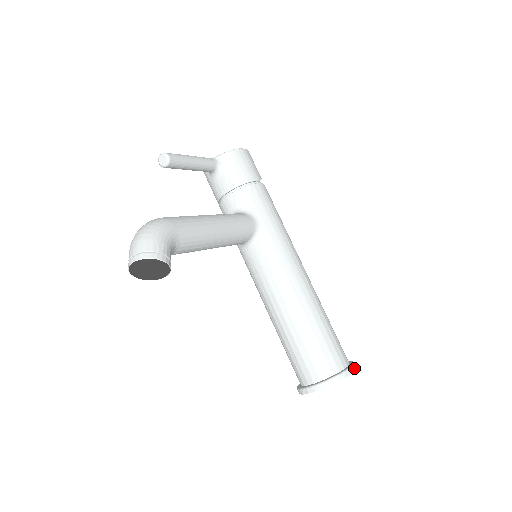
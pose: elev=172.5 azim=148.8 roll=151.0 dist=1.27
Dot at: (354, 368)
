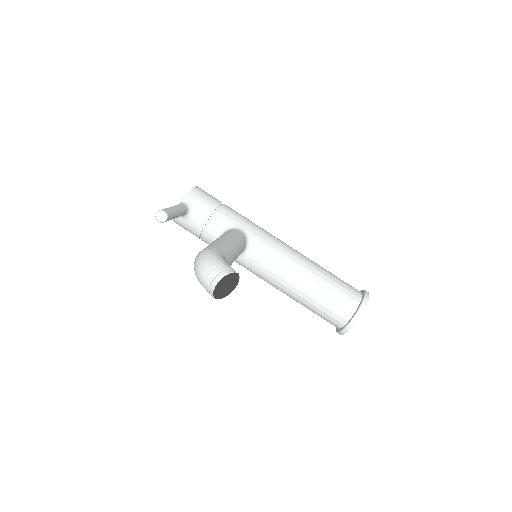
Dot at: (367, 292)
